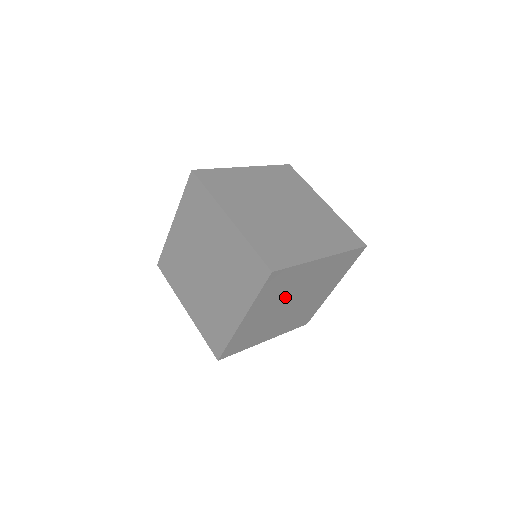
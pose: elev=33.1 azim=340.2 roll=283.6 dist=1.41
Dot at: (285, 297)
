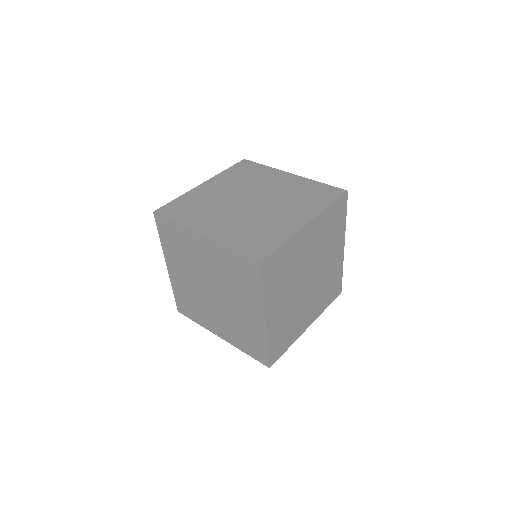
Dot at: (295, 278)
